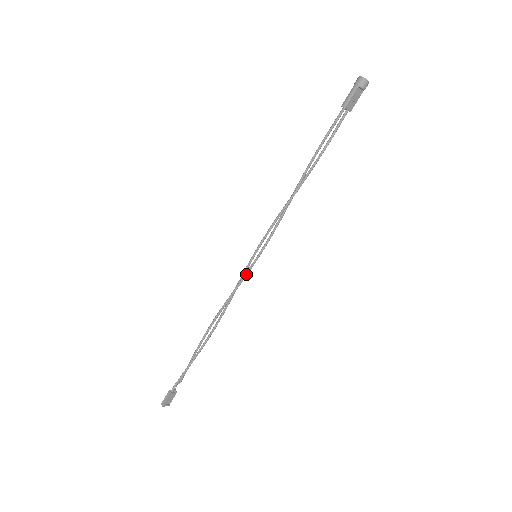
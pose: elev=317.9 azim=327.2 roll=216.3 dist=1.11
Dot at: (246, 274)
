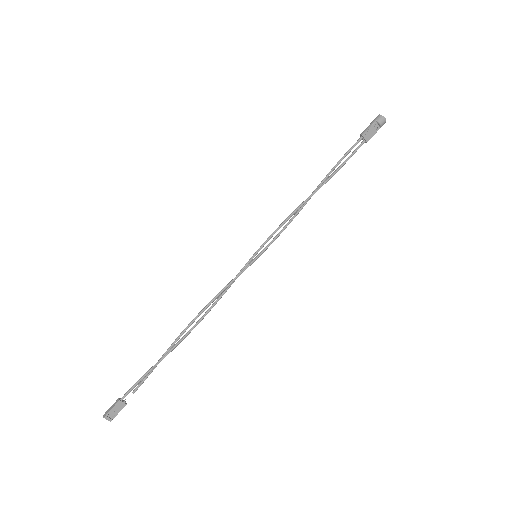
Dot at: (242, 271)
